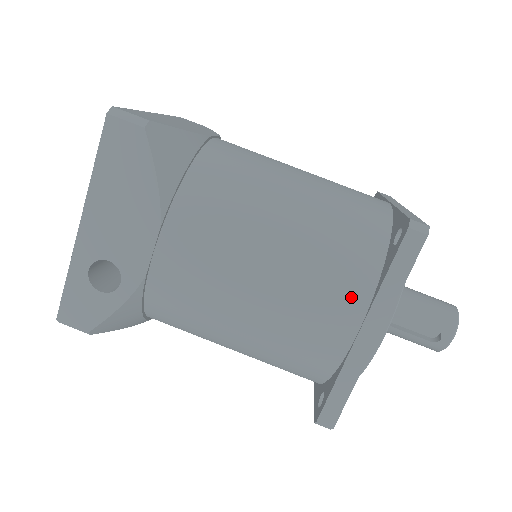
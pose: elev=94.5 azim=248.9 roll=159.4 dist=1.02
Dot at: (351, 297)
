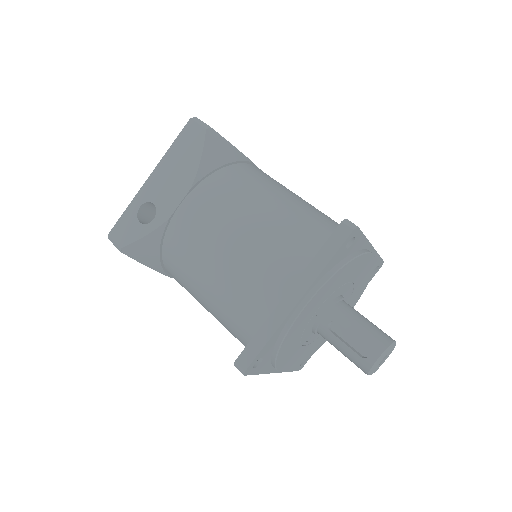
Dot at: (290, 266)
